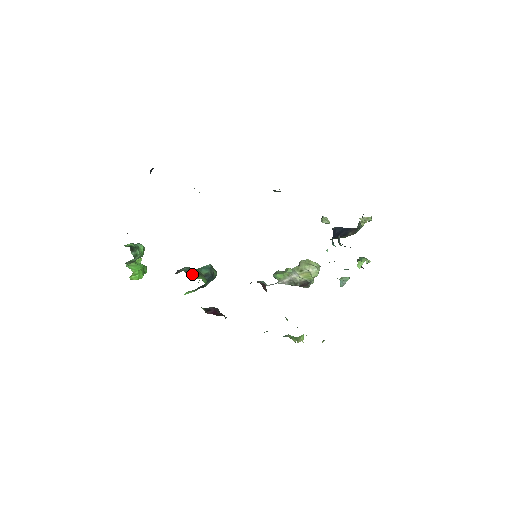
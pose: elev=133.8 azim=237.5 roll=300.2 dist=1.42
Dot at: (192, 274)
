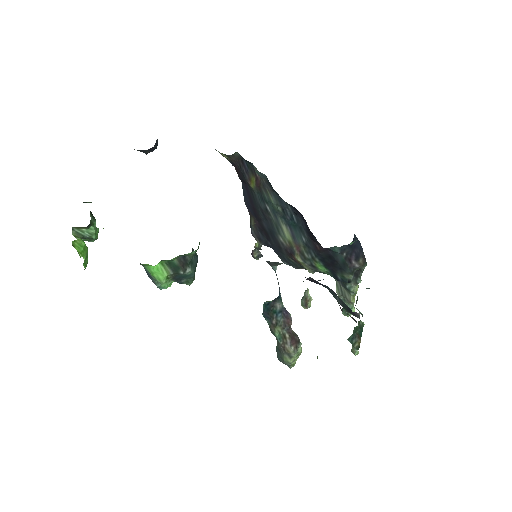
Dot at: occluded
